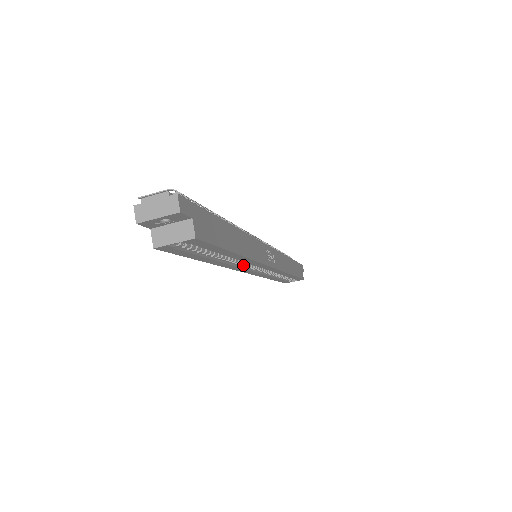
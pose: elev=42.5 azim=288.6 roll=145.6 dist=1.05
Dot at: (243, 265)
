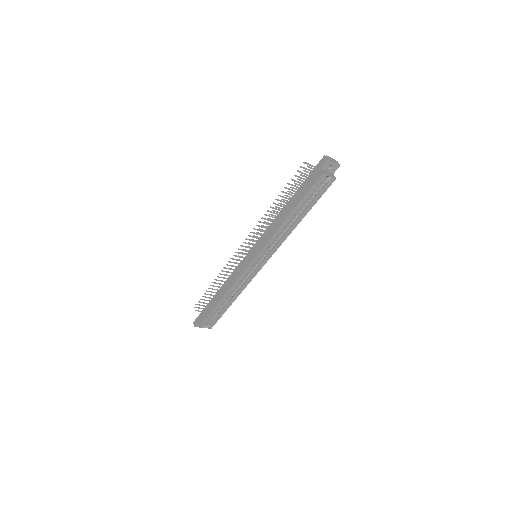
Dot at: occluded
